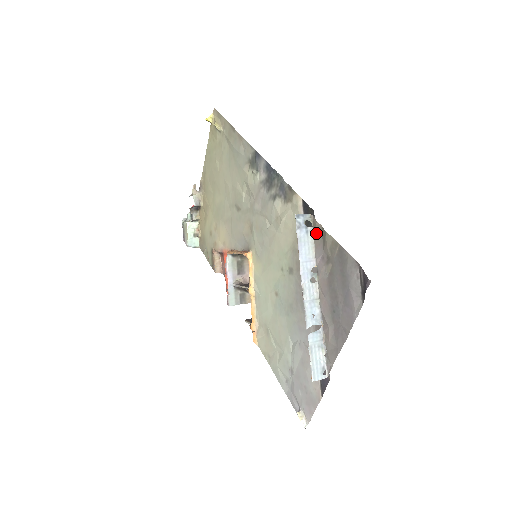
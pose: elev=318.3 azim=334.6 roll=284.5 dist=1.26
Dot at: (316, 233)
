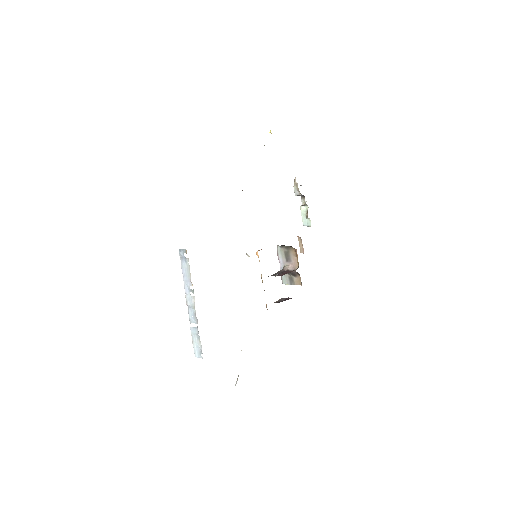
Dot at: occluded
